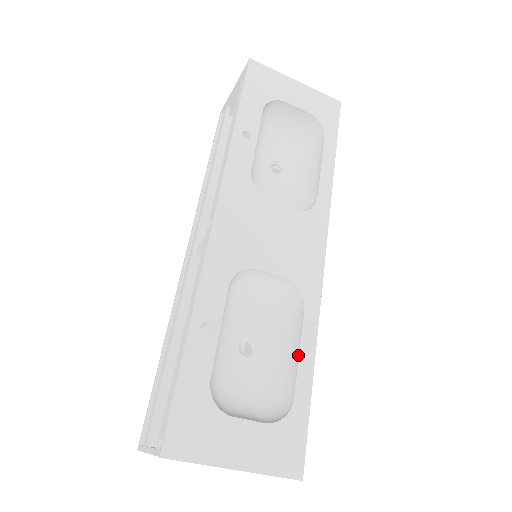
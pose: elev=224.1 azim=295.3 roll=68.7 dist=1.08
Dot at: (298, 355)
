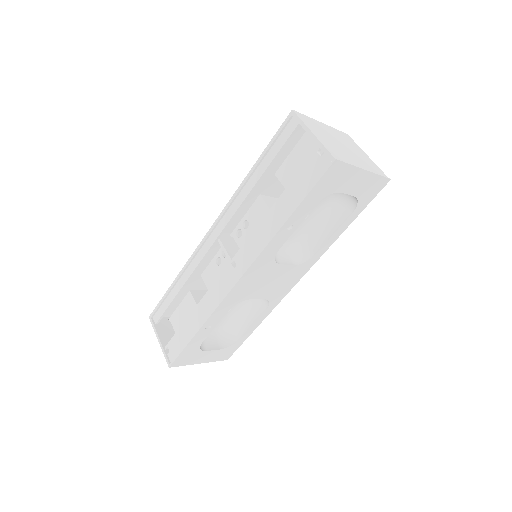
Dot at: (251, 325)
